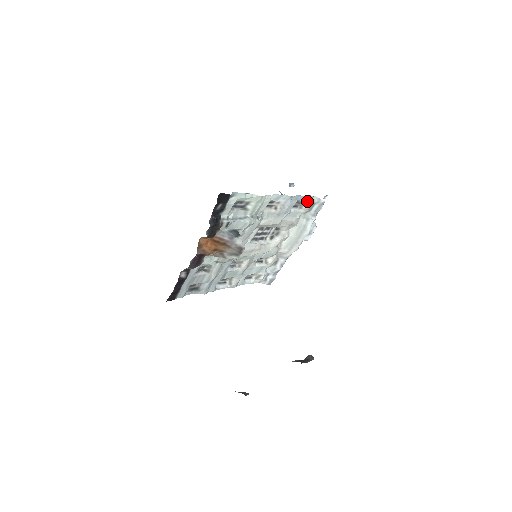
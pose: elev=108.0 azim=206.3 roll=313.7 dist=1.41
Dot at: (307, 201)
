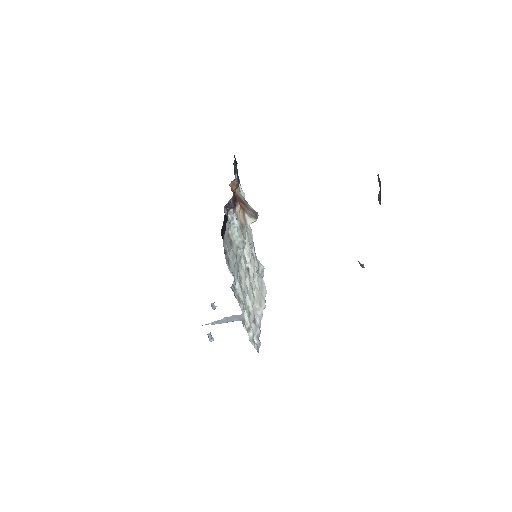
Dot at: (255, 258)
